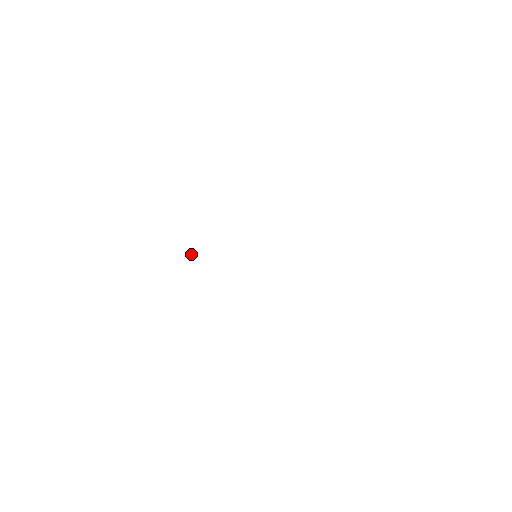
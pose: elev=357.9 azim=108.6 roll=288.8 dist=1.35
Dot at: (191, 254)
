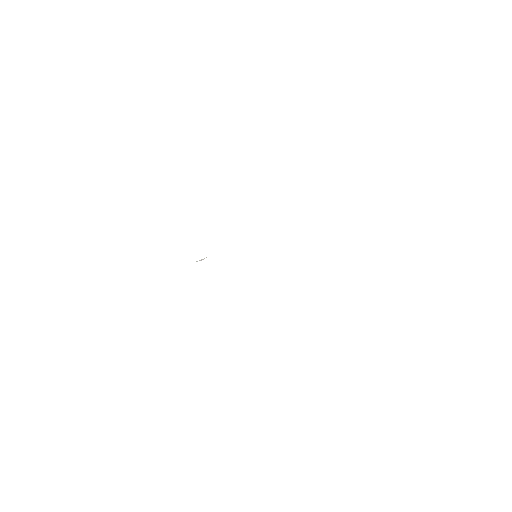
Dot at: (200, 260)
